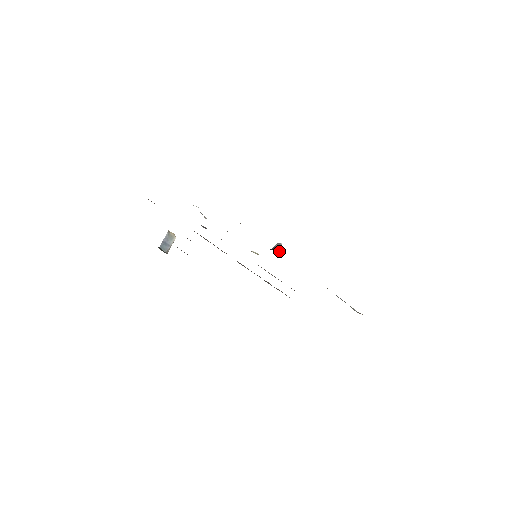
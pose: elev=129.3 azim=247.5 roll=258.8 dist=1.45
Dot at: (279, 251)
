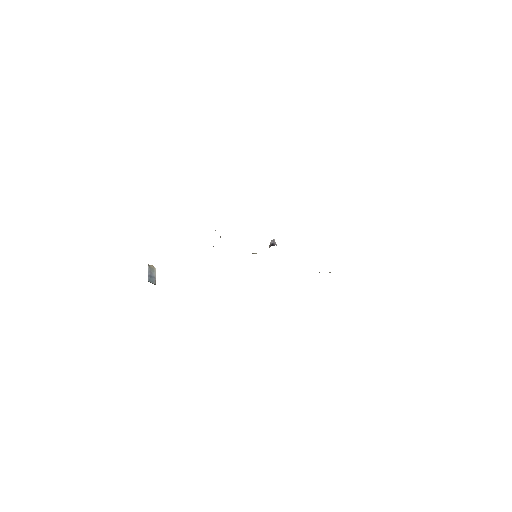
Dot at: (276, 245)
